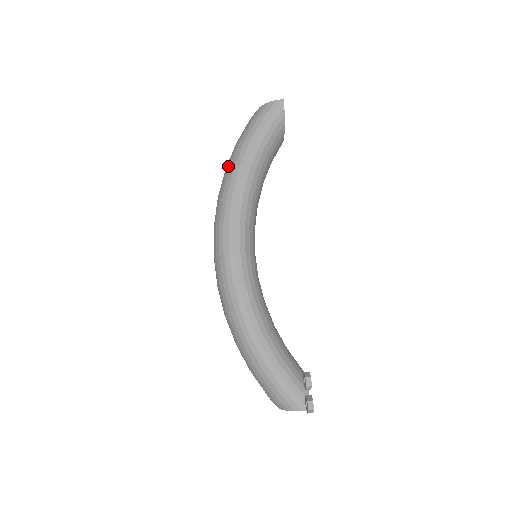
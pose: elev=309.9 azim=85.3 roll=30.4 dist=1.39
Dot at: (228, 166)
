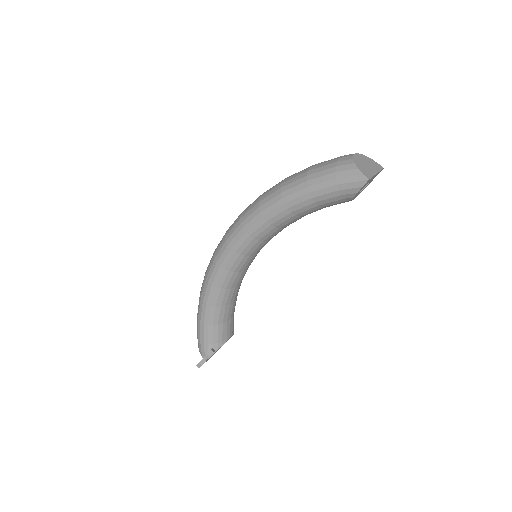
Dot at: (281, 184)
